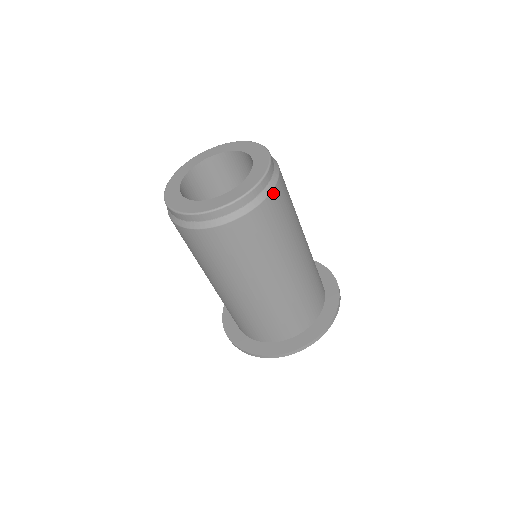
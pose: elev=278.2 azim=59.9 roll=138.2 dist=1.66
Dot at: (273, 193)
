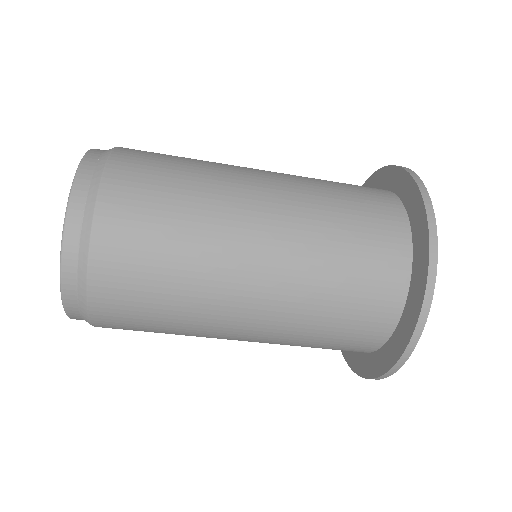
Dot at: (95, 251)
